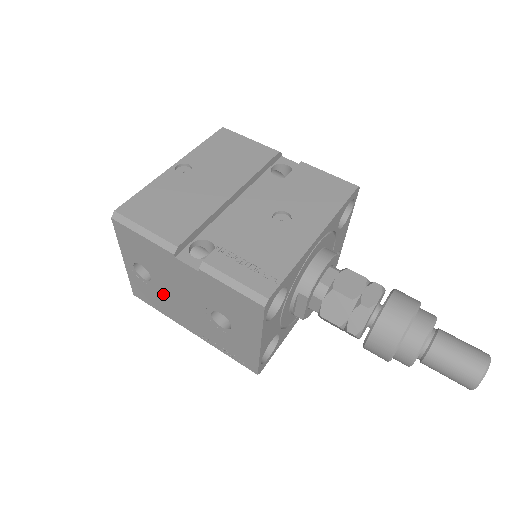
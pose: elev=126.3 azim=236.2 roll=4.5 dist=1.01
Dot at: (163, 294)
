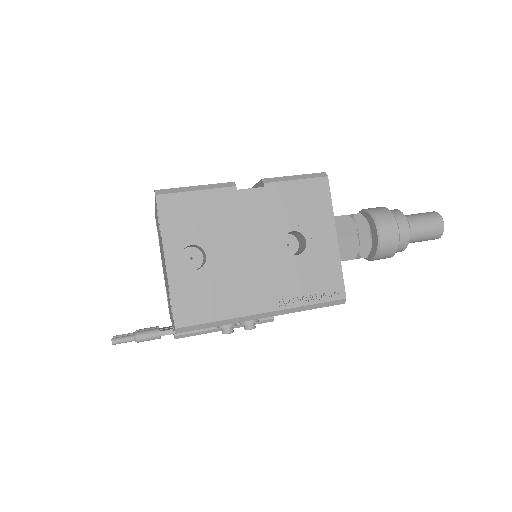
Dot at: (223, 273)
